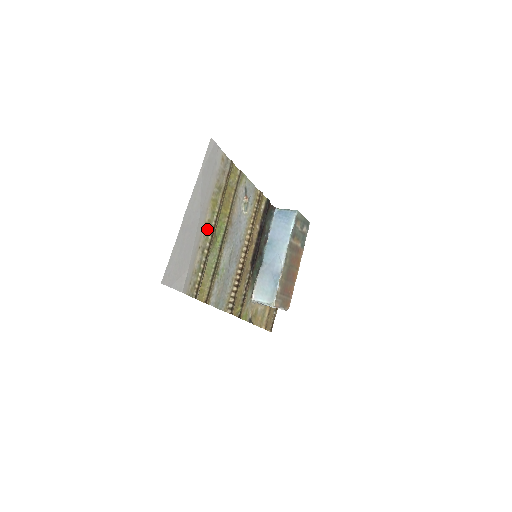
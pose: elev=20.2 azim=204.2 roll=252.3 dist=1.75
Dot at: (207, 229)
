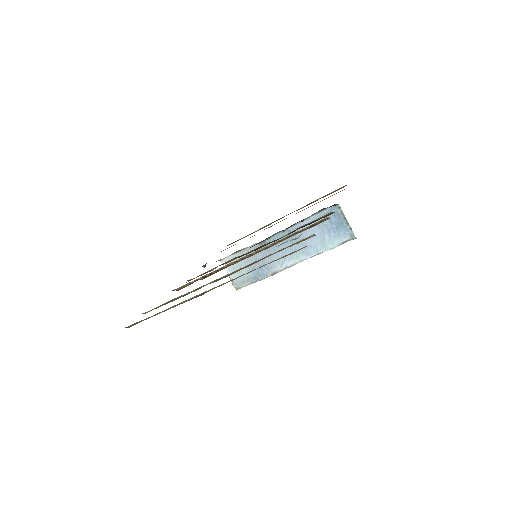
Dot at: occluded
